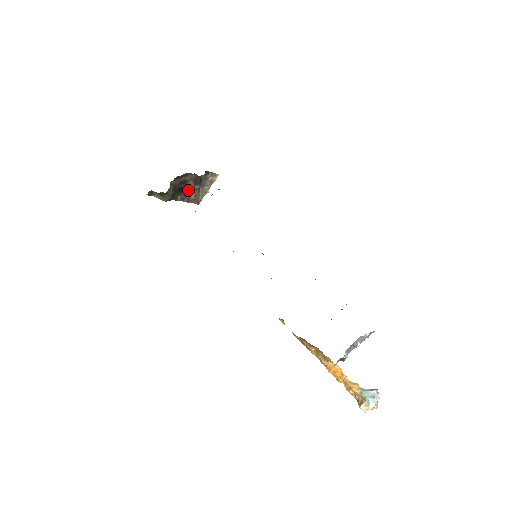
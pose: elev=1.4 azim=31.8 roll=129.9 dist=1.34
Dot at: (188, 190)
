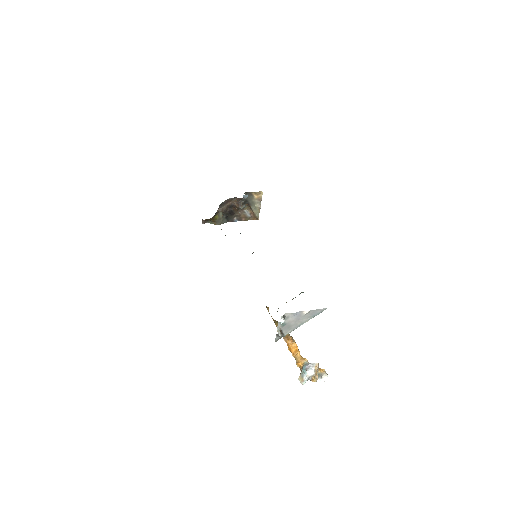
Dot at: (240, 211)
